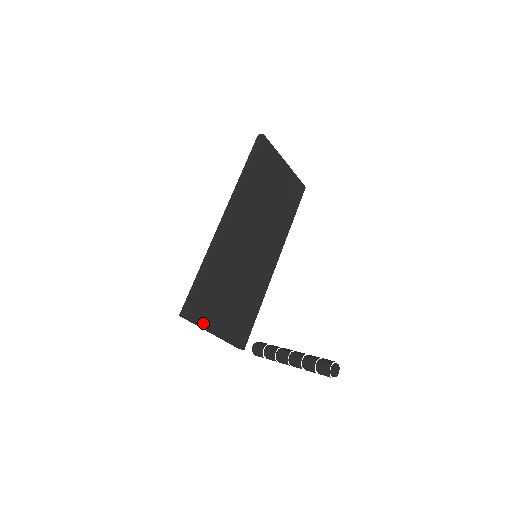
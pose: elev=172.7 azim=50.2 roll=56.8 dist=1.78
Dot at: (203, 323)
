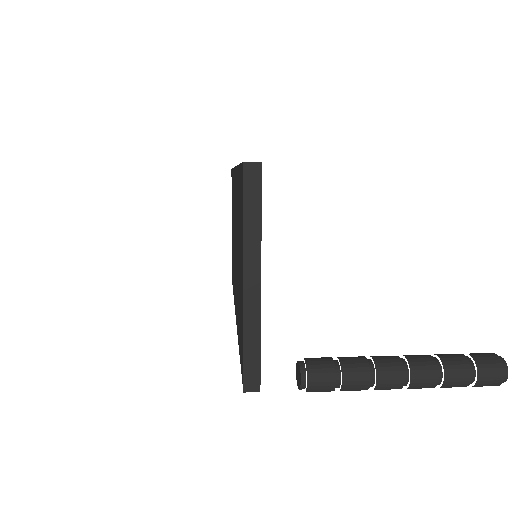
Dot at: (260, 225)
